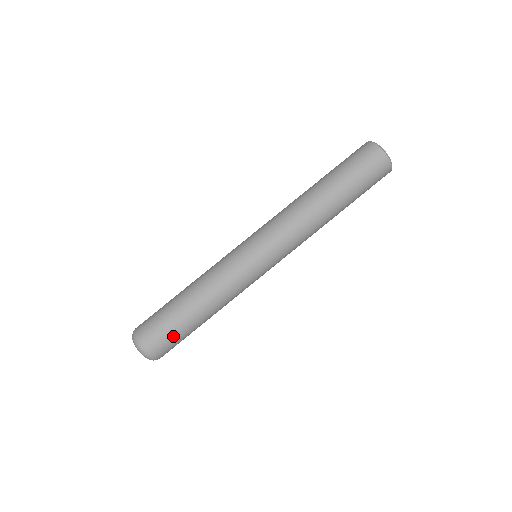
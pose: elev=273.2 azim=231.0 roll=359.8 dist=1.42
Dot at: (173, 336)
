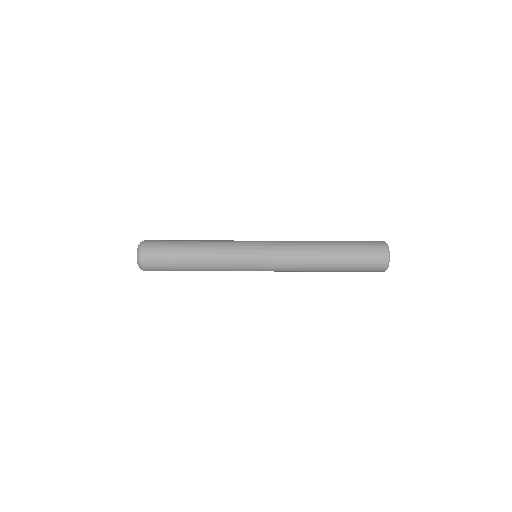
Dot at: (166, 269)
